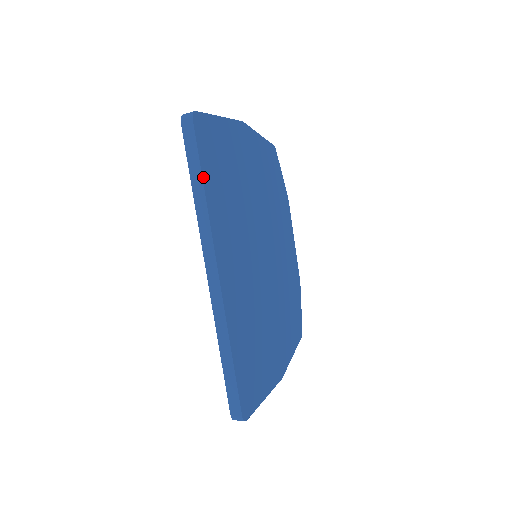
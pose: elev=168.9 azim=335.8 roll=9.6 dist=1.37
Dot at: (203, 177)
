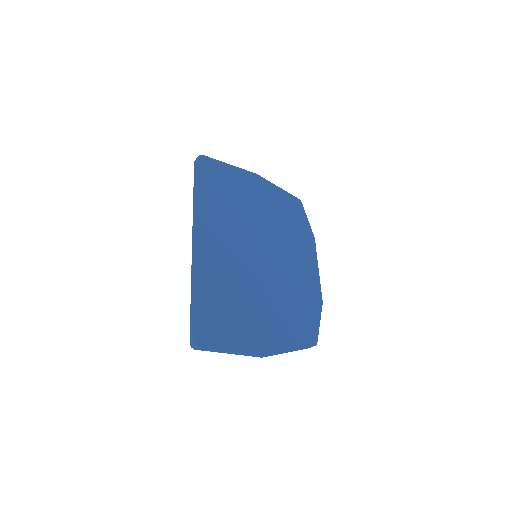
Dot at: (198, 185)
